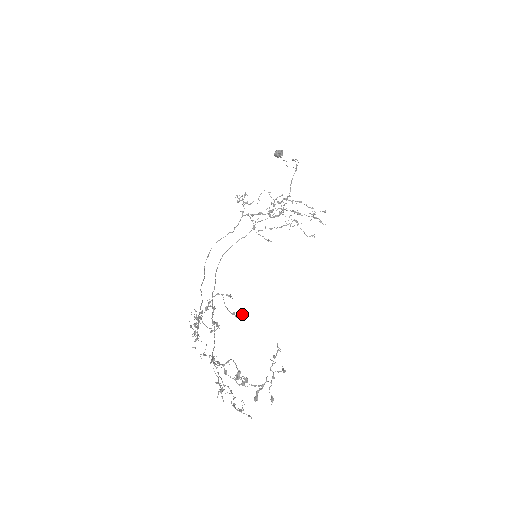
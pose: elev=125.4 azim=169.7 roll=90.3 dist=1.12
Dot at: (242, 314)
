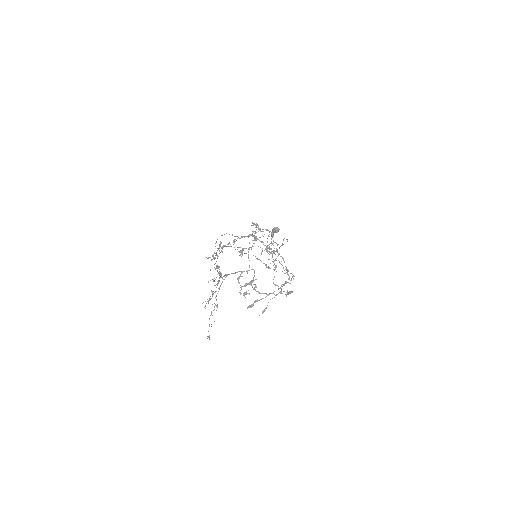
Dot at: occluded
